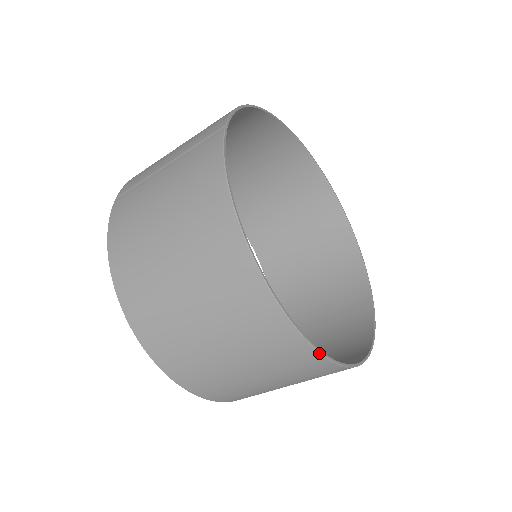
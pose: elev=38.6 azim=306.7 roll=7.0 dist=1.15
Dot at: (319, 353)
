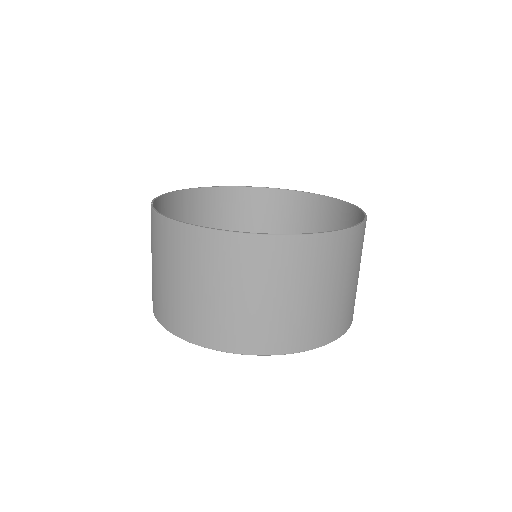
Dot at: (294, 236)
